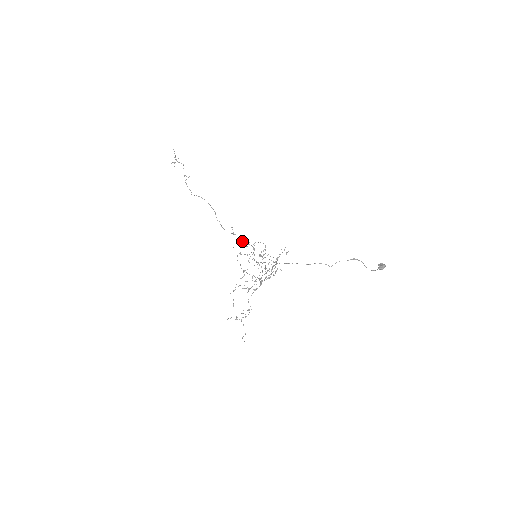
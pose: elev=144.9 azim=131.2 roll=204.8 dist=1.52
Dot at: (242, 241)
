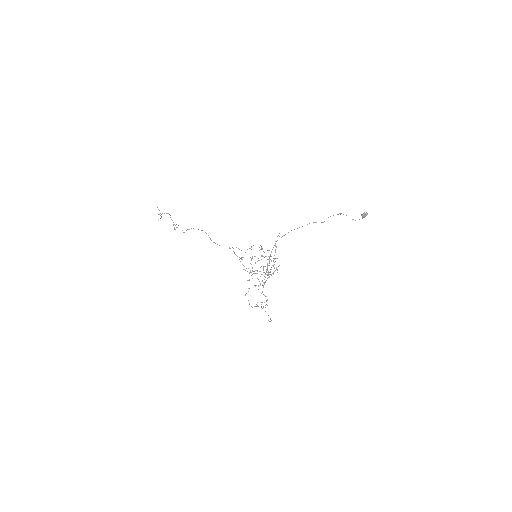
Dot at: occluded
